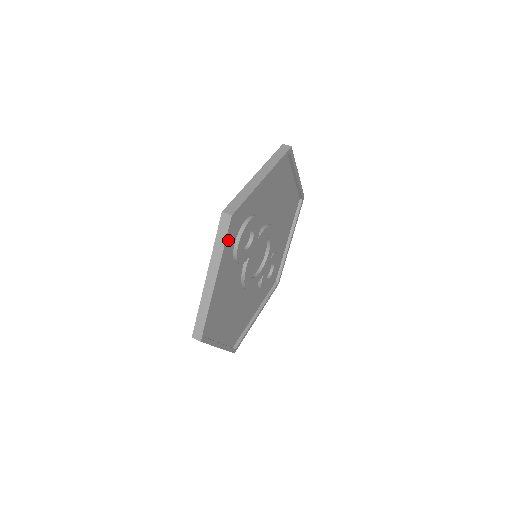
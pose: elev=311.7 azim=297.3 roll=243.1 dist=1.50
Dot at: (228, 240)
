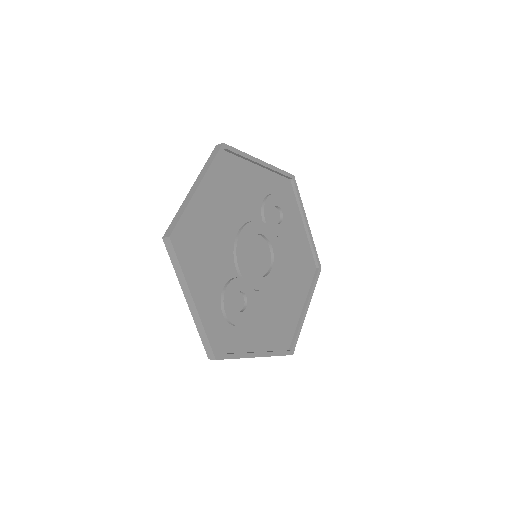
Dot at: (278, 183)
